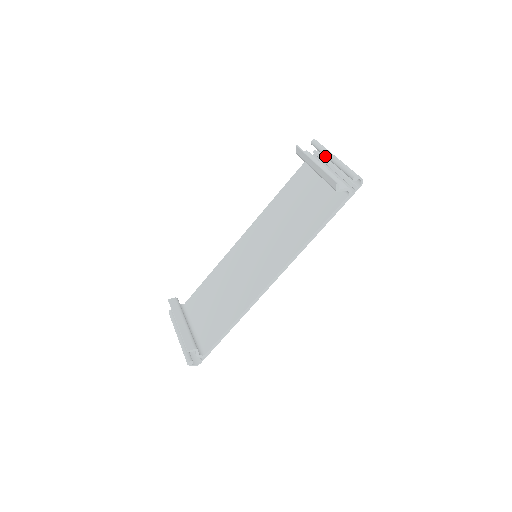
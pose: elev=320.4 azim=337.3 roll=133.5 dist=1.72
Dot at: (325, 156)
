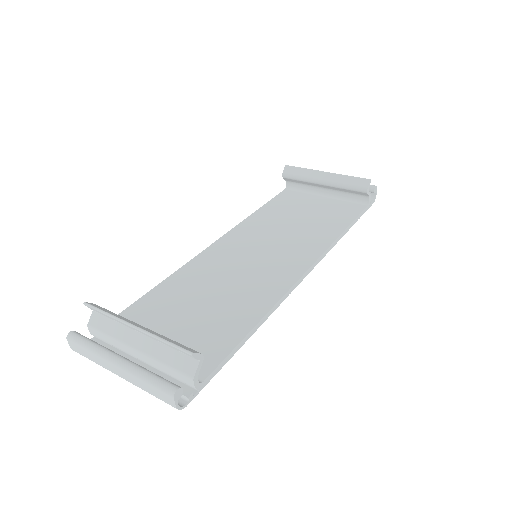
Dot at: occluded
